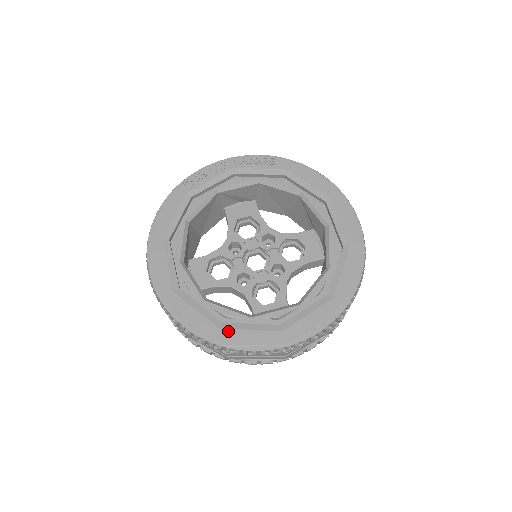
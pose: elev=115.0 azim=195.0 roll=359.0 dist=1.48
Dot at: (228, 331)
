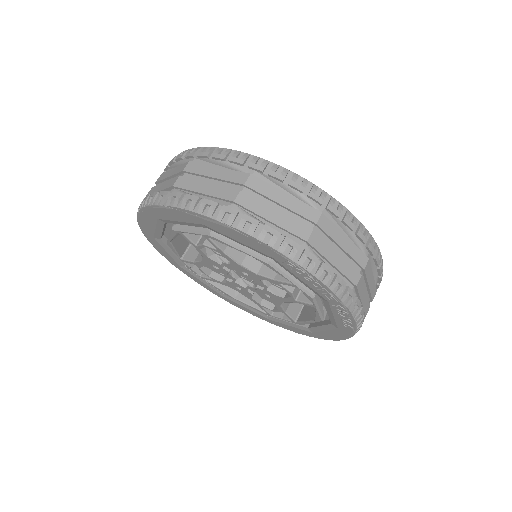
Dot at: occluded
